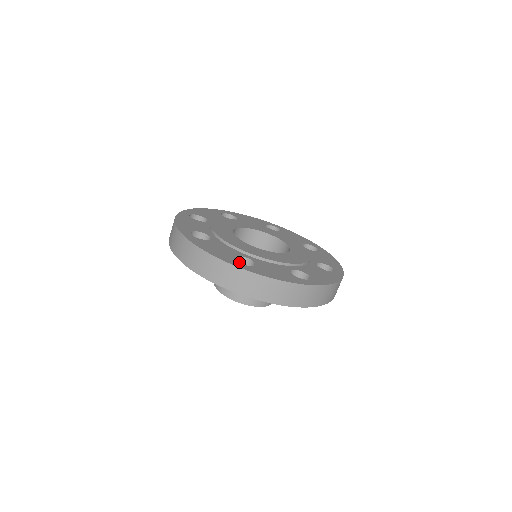
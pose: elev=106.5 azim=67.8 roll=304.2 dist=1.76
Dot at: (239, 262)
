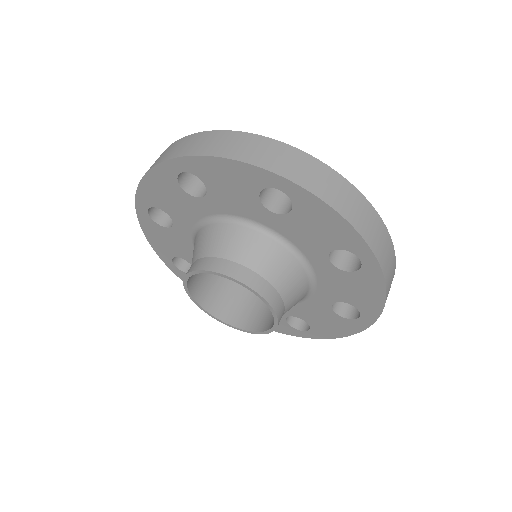
Dot at: occluded
